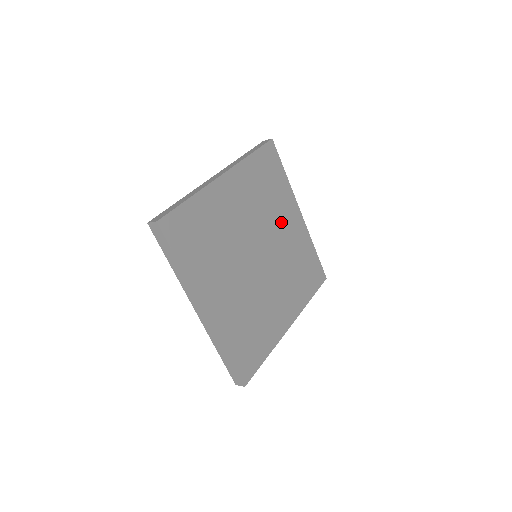
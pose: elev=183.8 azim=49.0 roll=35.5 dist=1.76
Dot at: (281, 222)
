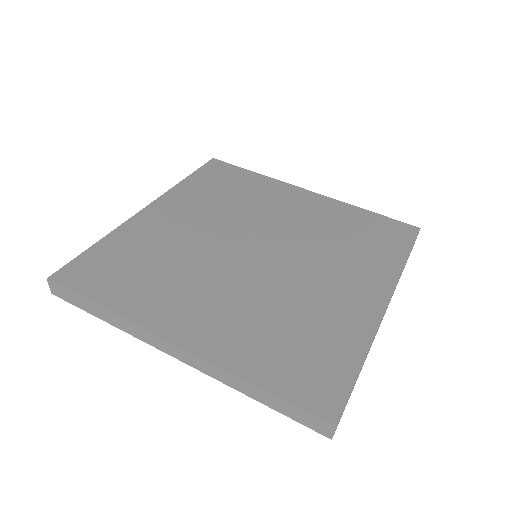
Dot at: (276, 209)
